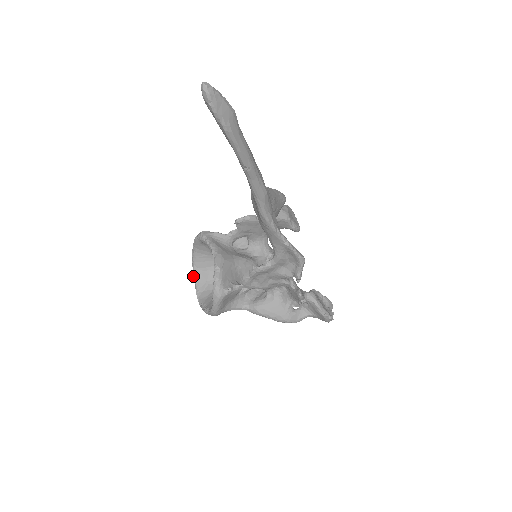
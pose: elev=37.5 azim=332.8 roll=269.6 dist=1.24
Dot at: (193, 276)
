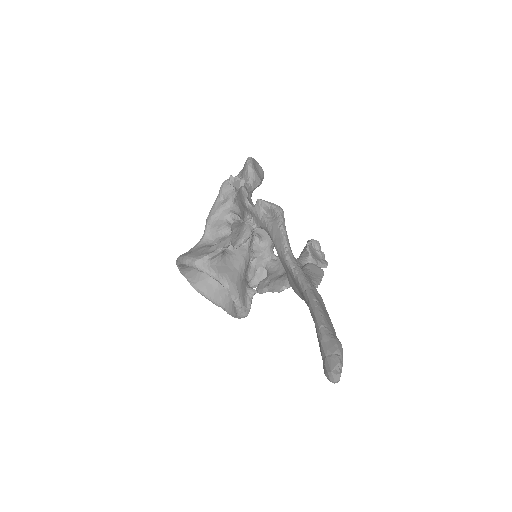
Dot at: occluded
